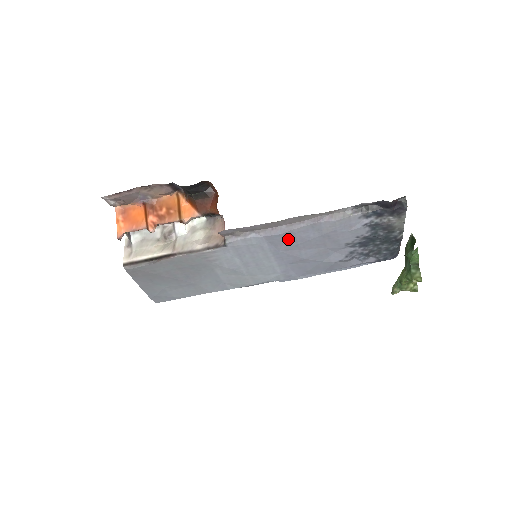
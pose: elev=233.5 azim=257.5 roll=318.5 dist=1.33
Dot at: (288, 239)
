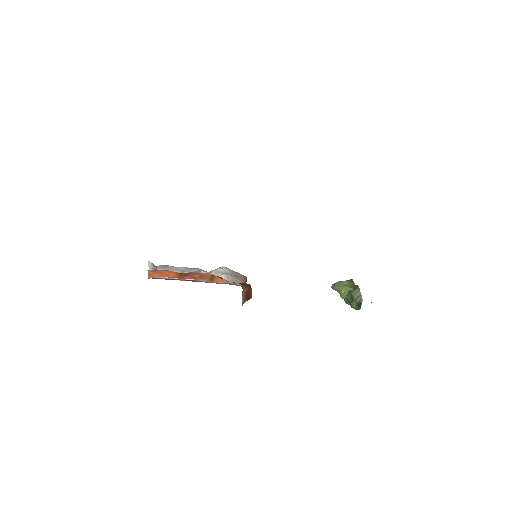
Dot at: occluded
